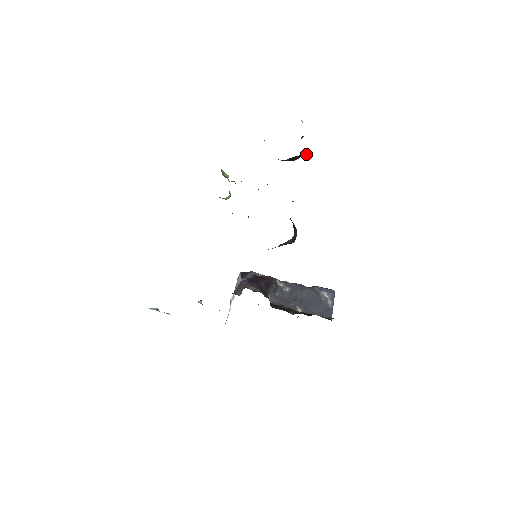
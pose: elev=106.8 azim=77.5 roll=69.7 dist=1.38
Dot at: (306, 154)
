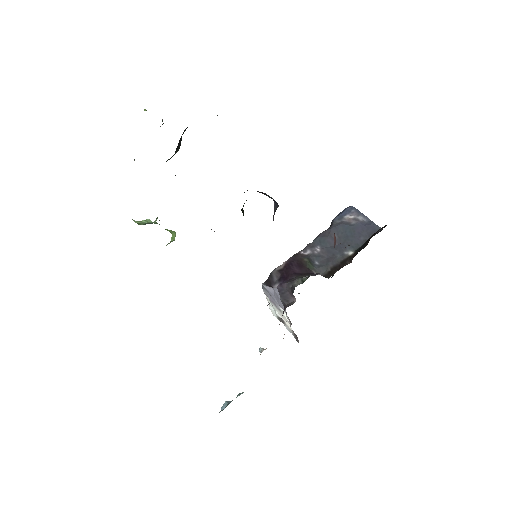
Dot at: (184, 130)
